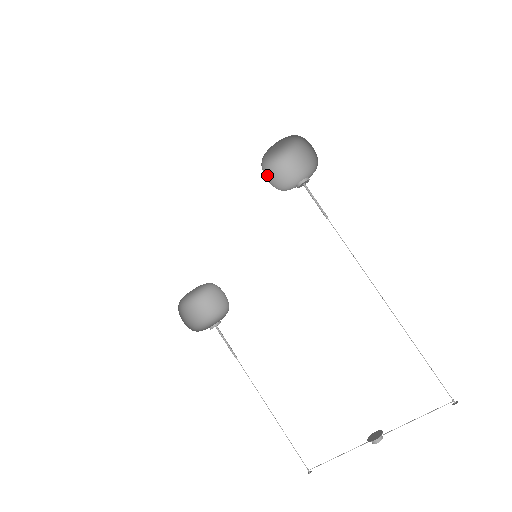
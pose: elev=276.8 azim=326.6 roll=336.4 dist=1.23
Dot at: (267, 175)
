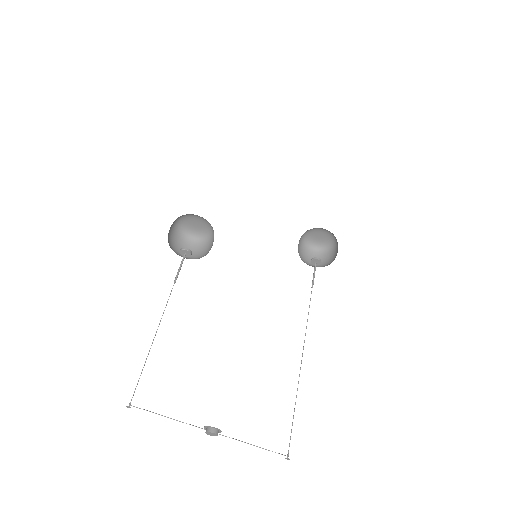
Dot at: occluded
